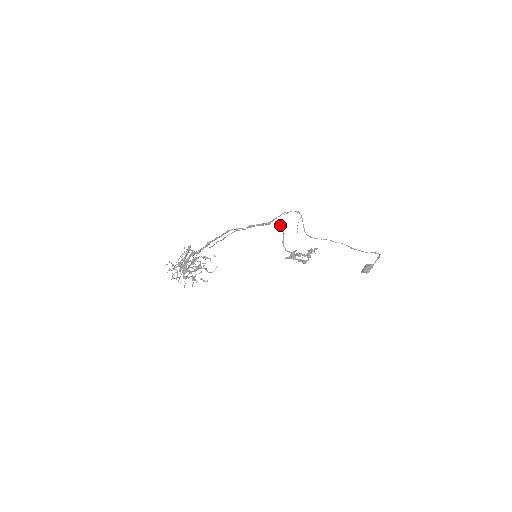
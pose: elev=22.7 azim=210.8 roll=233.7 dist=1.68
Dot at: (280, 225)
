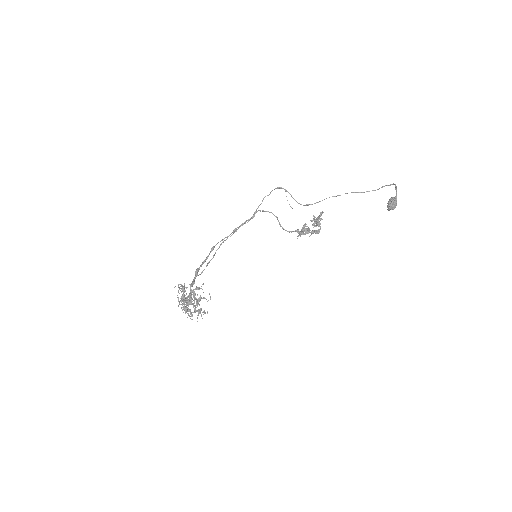
Dot at: (267, 211)
